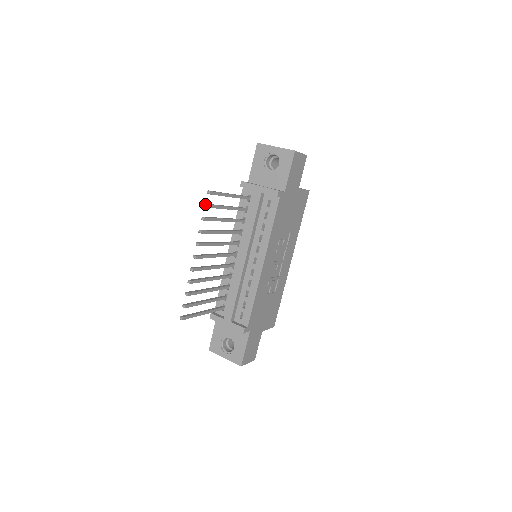
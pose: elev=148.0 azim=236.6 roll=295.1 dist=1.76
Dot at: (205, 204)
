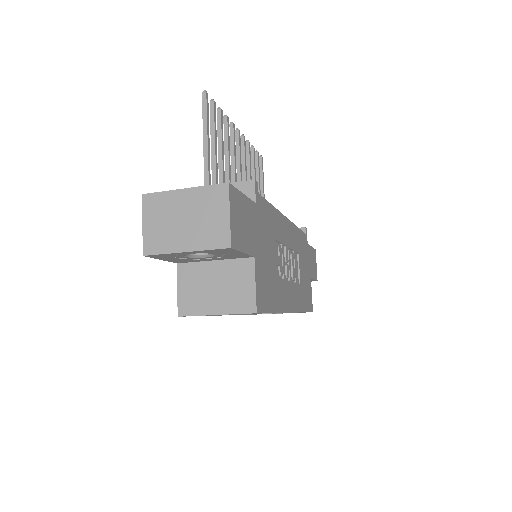
Dot at: (257, 152)
